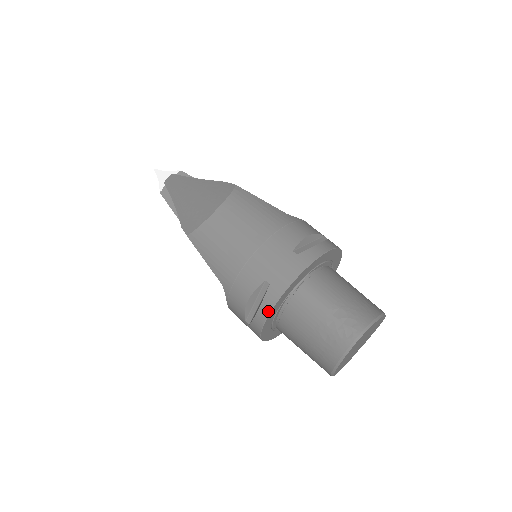
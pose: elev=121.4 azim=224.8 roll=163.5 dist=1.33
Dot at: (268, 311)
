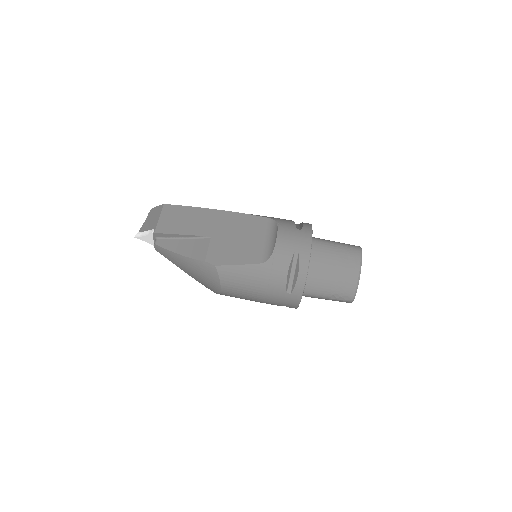
Dot at: occluded
